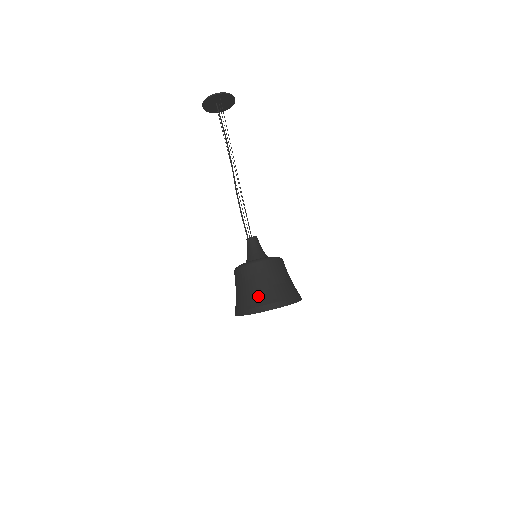
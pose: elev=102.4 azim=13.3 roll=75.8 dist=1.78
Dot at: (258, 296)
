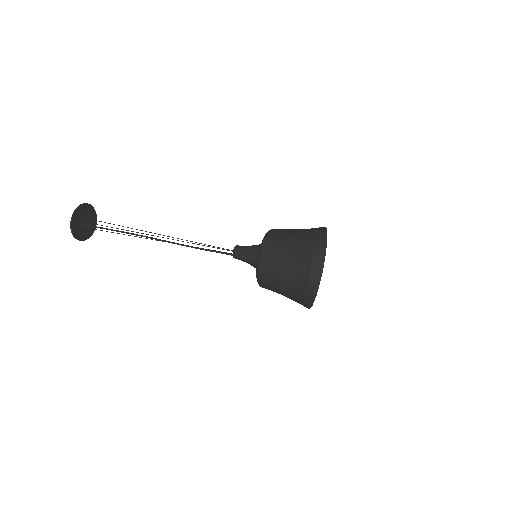
Dot at: (298, 268)
